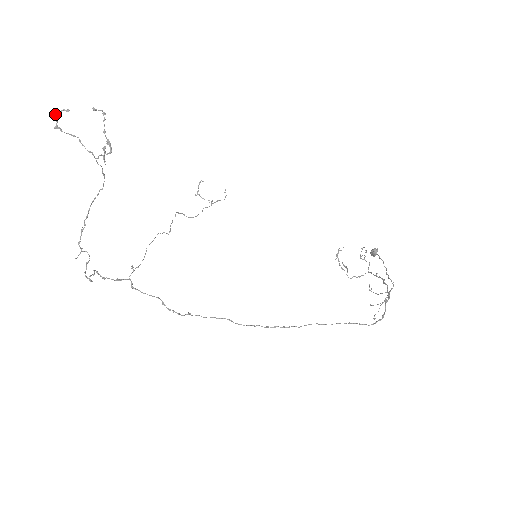
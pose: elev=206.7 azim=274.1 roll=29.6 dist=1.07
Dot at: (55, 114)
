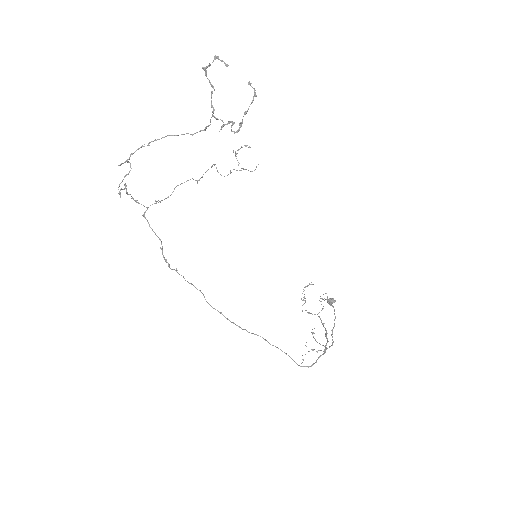
Dot at: (214, 59)
